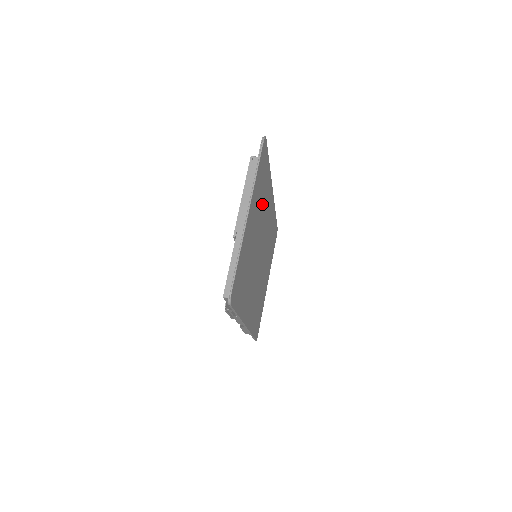
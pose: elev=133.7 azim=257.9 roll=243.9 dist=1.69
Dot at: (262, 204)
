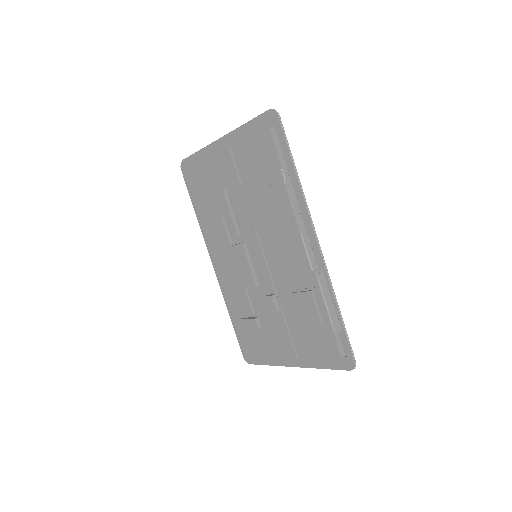
Dot at: occluded
